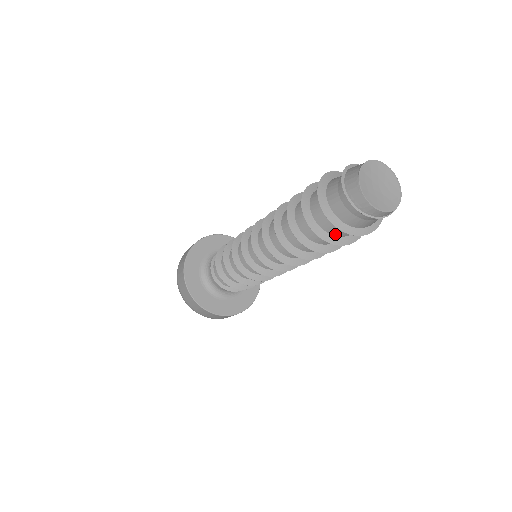
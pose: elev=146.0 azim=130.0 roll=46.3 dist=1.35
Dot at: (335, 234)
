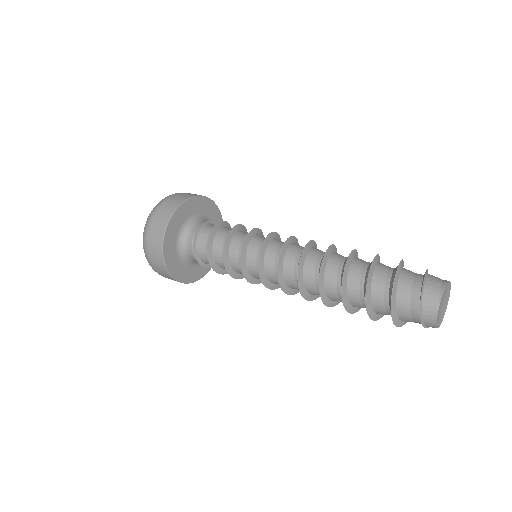
Dot at: occluded
